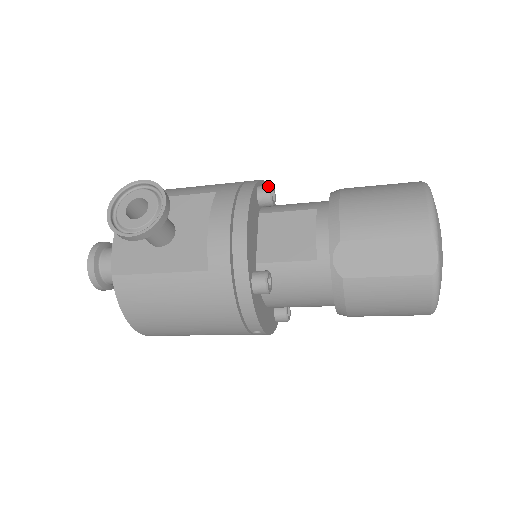
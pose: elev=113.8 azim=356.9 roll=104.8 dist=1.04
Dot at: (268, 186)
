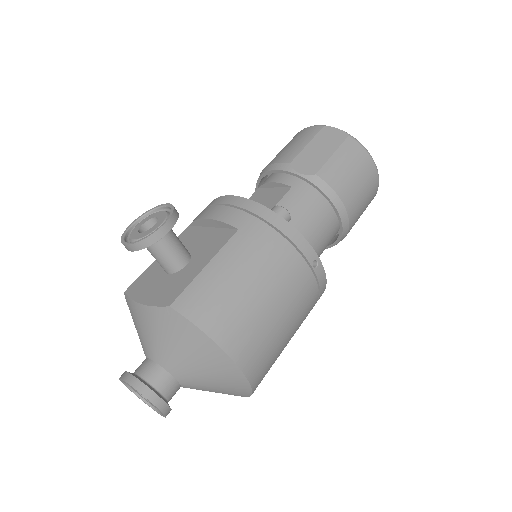
Dot at: occluded
